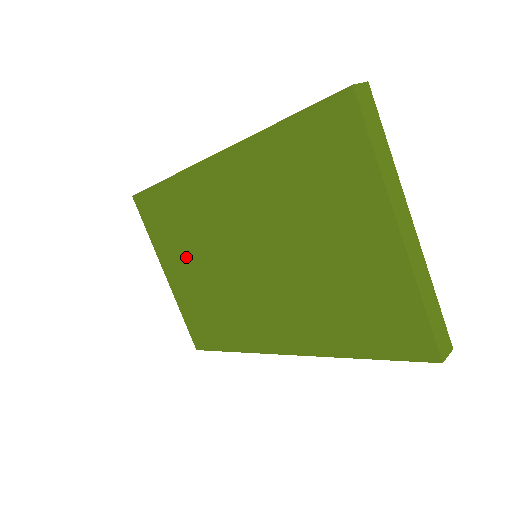
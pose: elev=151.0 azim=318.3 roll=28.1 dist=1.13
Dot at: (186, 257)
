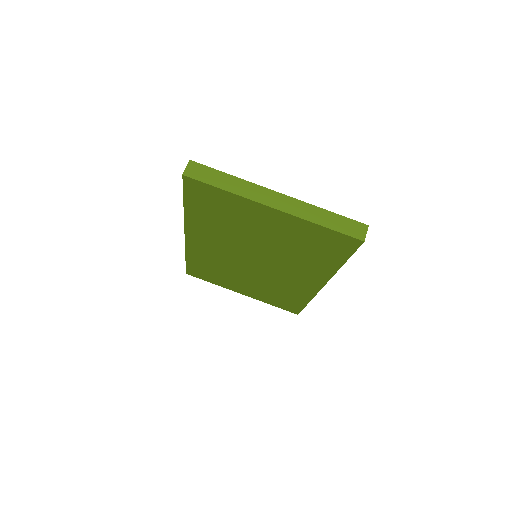
Dot at: (236, 280)
